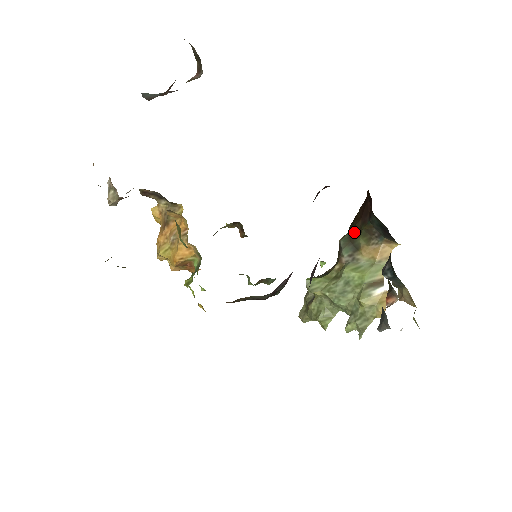
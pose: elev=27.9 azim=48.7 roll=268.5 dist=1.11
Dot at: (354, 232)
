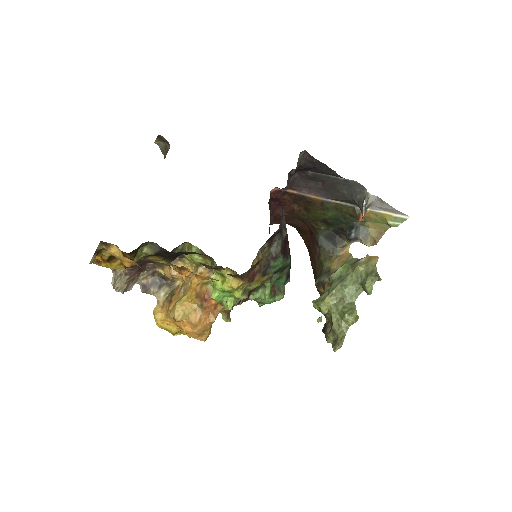
Dot at: (319, 270)
